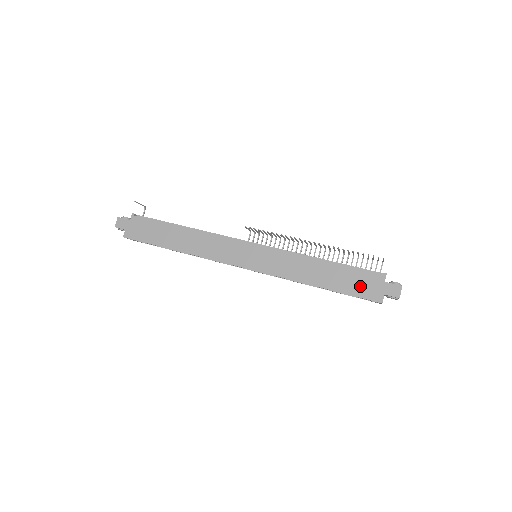
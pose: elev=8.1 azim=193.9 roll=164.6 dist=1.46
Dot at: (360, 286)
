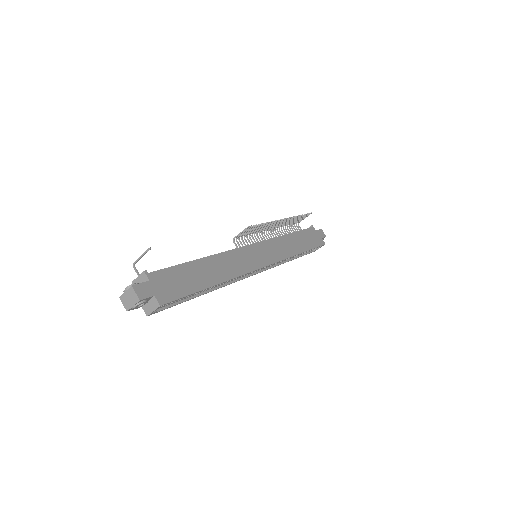
Dot at: (313, 239)
